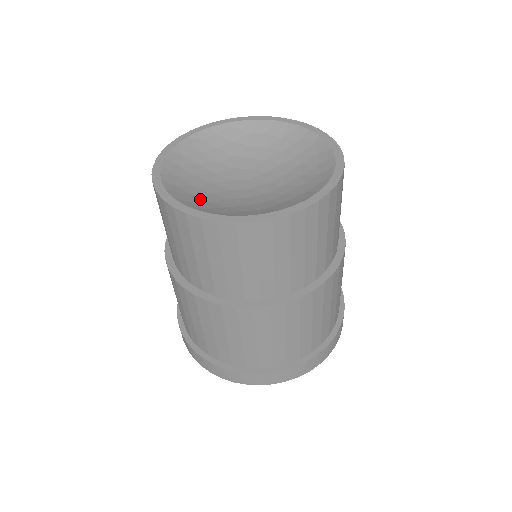
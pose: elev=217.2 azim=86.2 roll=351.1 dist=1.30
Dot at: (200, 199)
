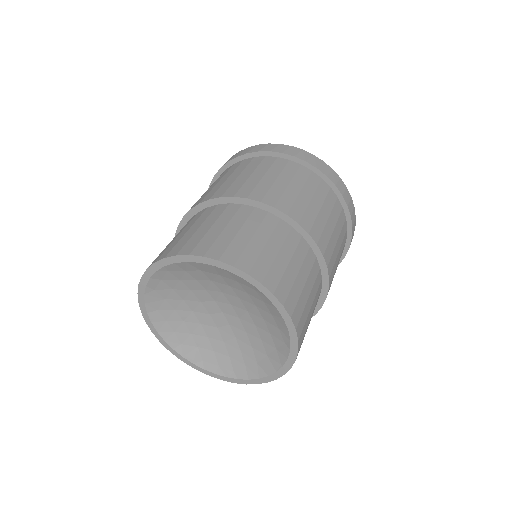
Dot at: (207, 351)
